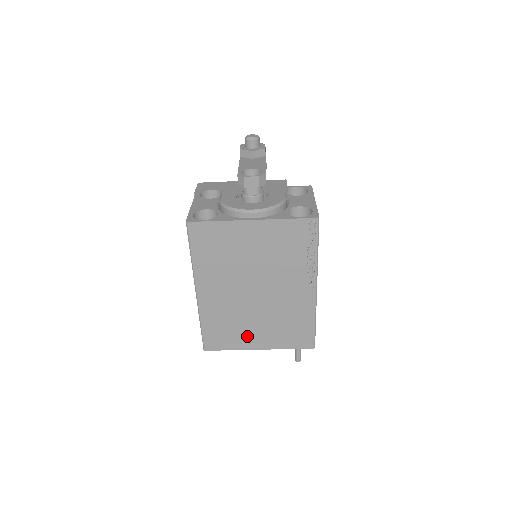
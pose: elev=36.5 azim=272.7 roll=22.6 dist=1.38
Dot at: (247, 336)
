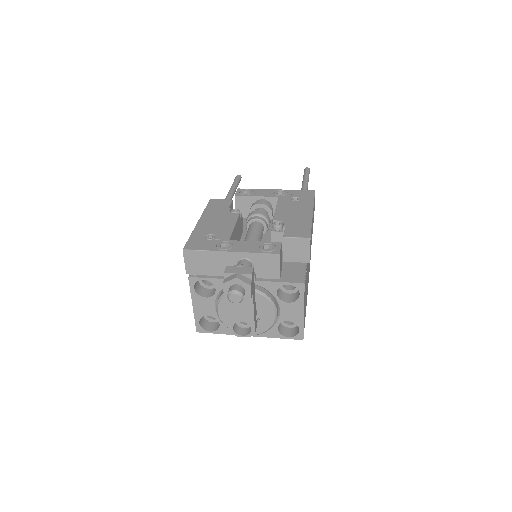
Dot at: occluded
